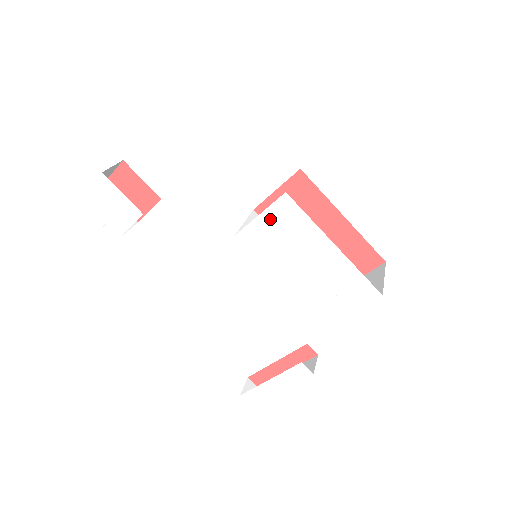
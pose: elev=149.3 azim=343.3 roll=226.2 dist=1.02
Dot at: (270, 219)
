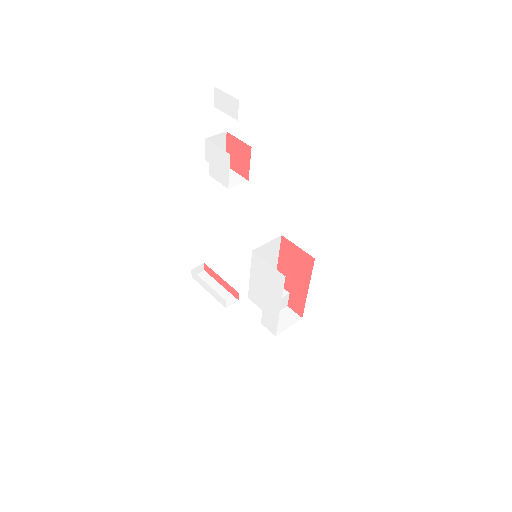
Dot at: (270, 270)
